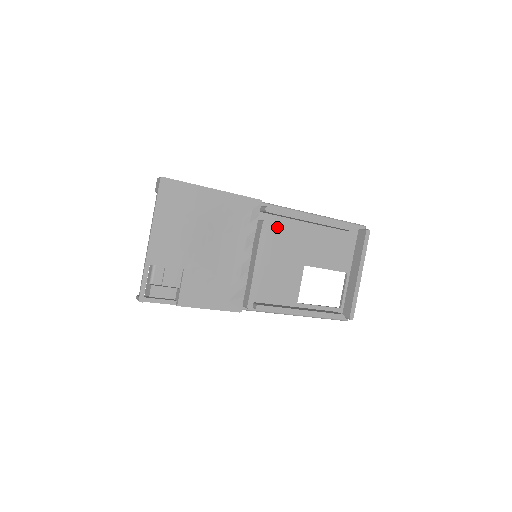
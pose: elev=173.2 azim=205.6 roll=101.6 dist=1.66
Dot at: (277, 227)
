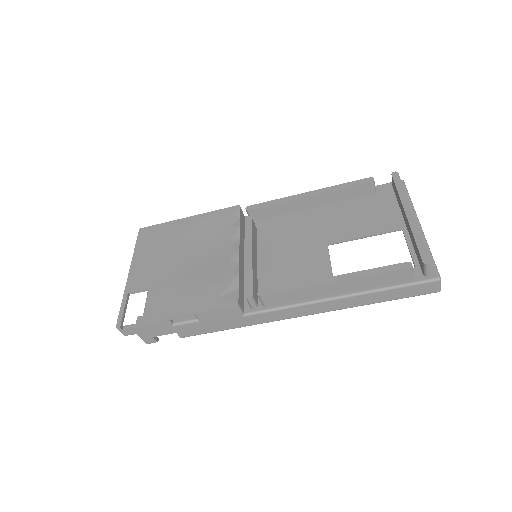
Dot at: (276, 225)
